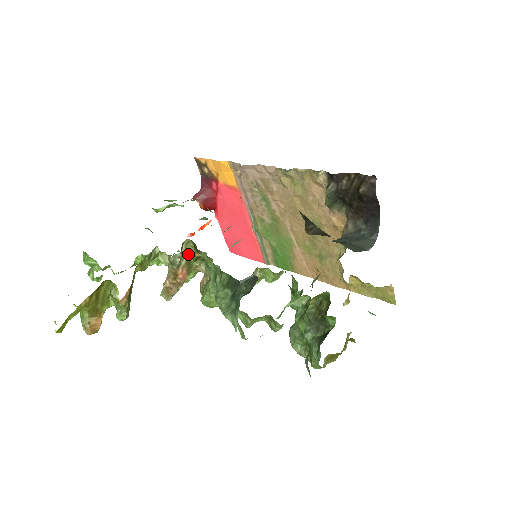
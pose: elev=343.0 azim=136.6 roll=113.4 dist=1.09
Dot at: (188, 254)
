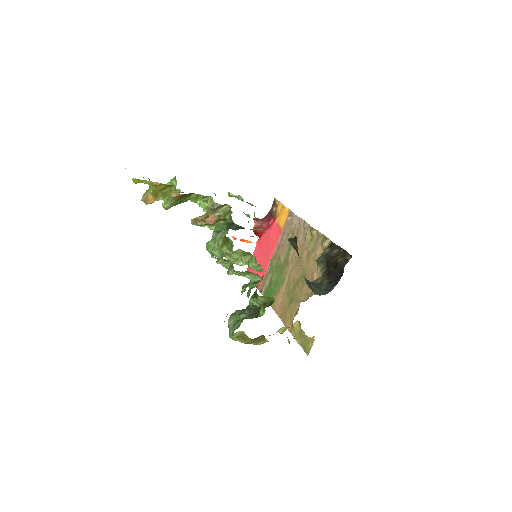
Dot at: (223, 212)
